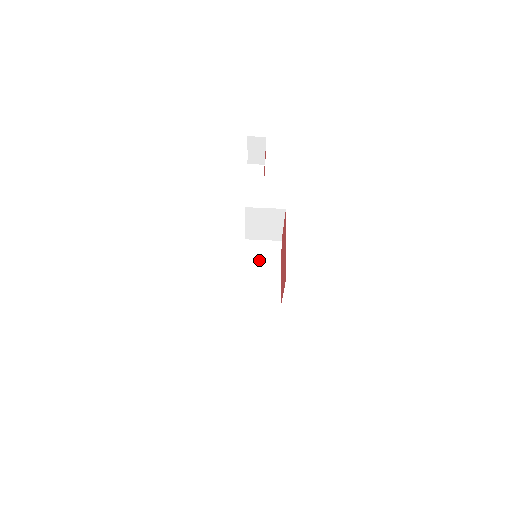
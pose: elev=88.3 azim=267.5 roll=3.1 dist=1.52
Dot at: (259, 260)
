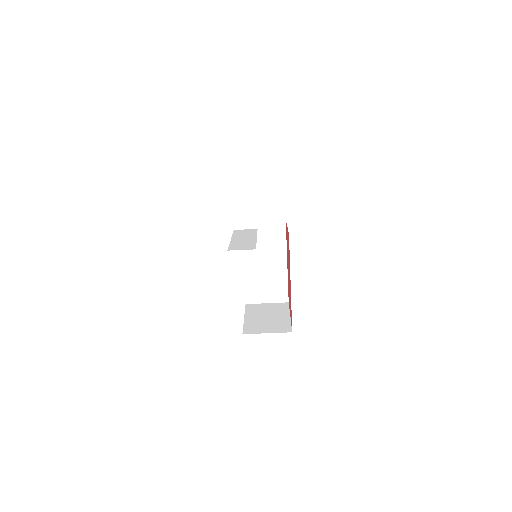
Dot at: (260, 249)
